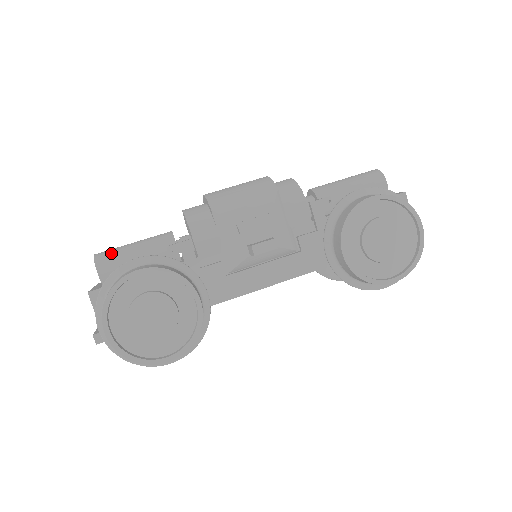
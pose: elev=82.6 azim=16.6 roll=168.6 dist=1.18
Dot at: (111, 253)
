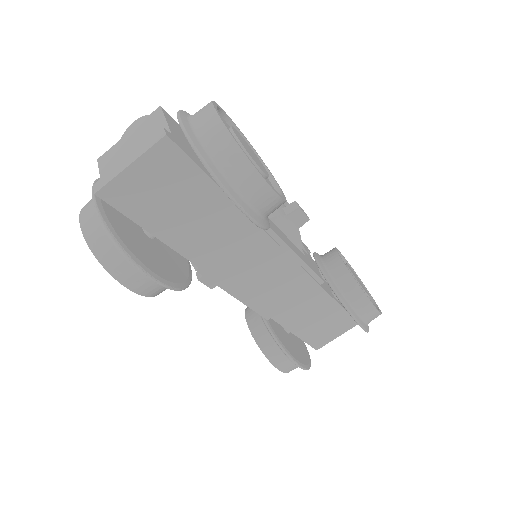
Dot at: occluded
